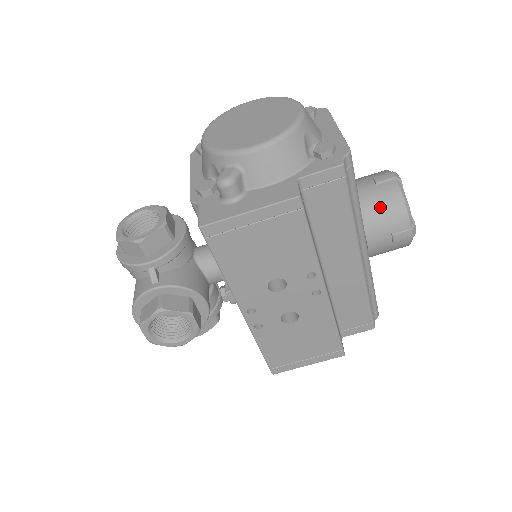
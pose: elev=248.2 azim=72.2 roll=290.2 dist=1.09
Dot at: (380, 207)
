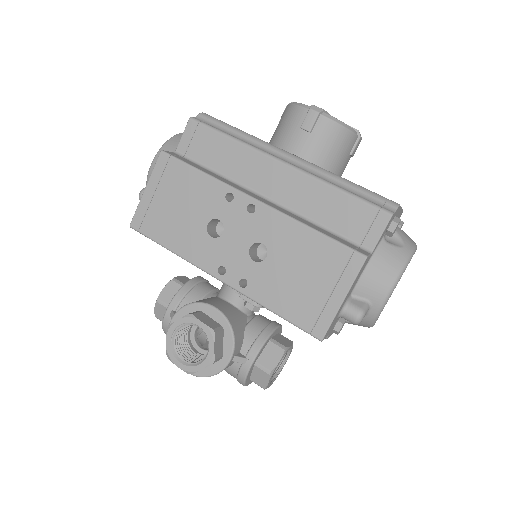
Dot at: (280, 126)
